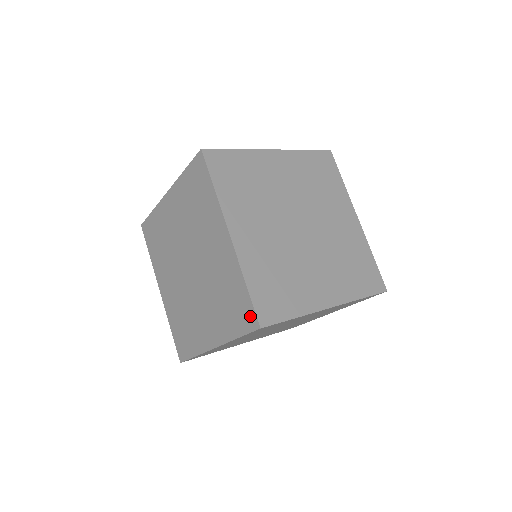
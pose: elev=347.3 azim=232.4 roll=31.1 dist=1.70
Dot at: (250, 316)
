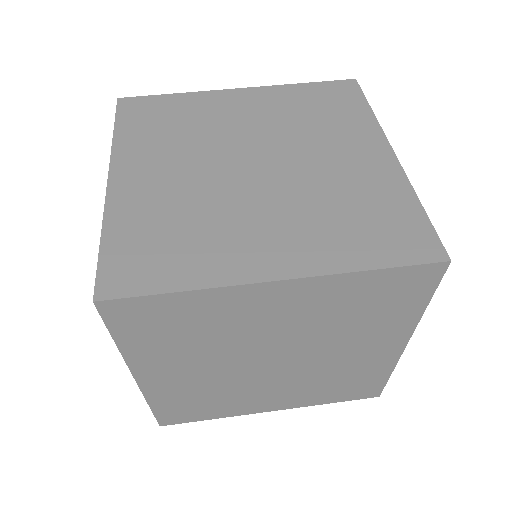
Dot at: occluded
